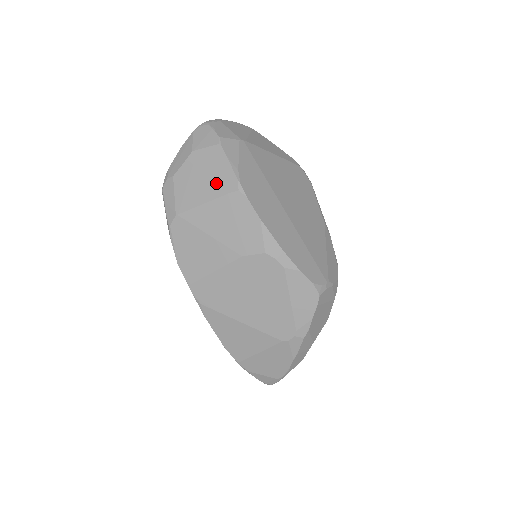
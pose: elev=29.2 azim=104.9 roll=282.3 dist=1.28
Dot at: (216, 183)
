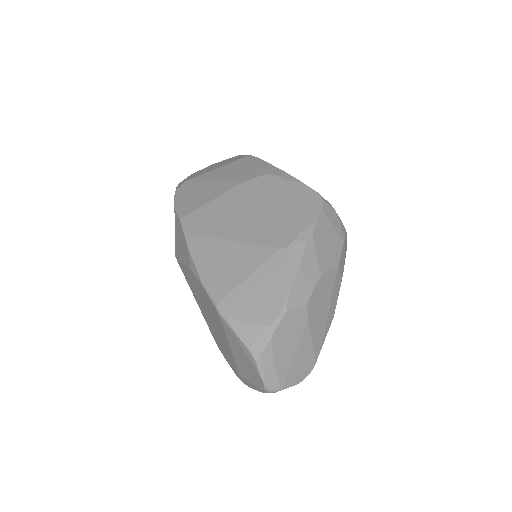
Dot at: (229, 161)
